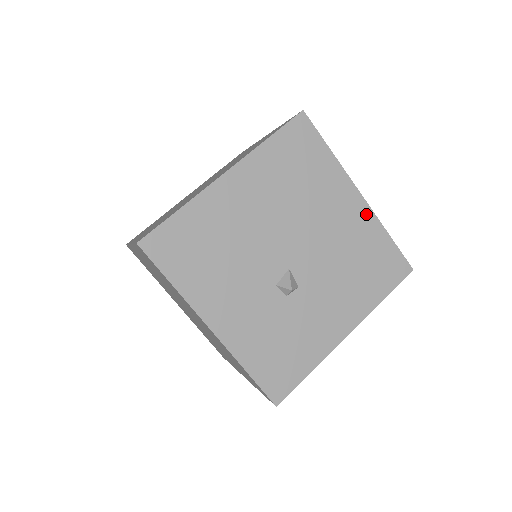
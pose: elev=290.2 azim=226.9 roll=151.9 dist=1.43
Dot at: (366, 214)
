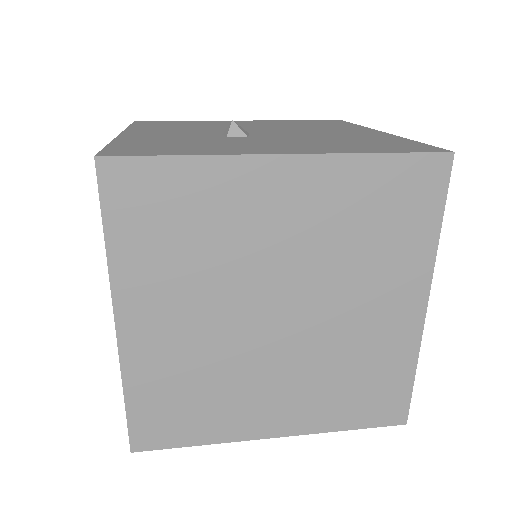
Dot at: (384, 135)
